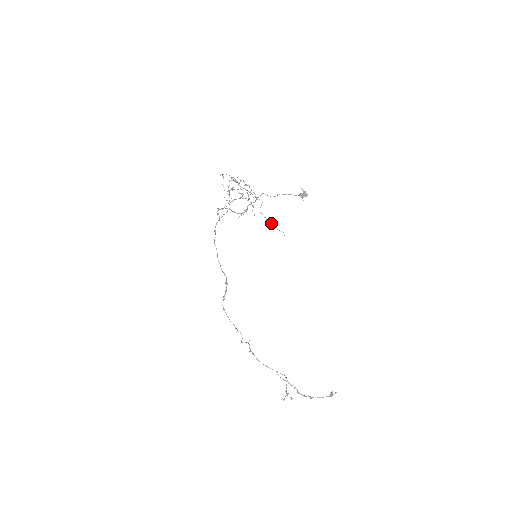
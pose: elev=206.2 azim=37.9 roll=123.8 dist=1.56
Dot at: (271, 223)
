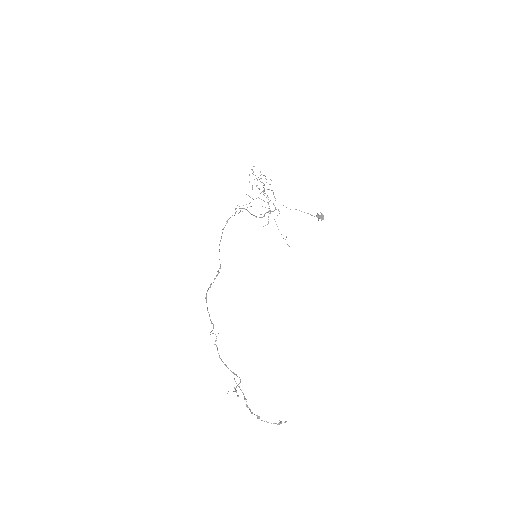
Dot at: (281, 234)
